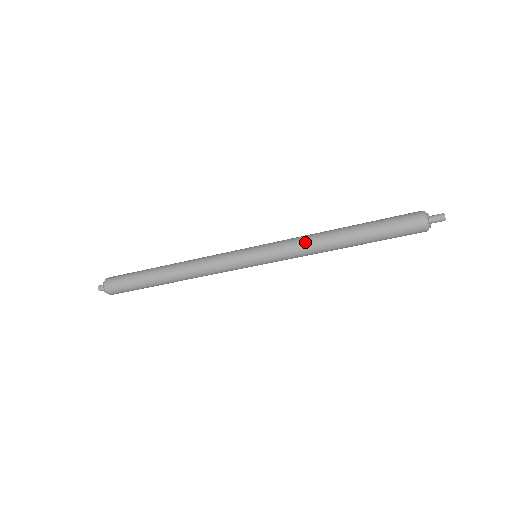
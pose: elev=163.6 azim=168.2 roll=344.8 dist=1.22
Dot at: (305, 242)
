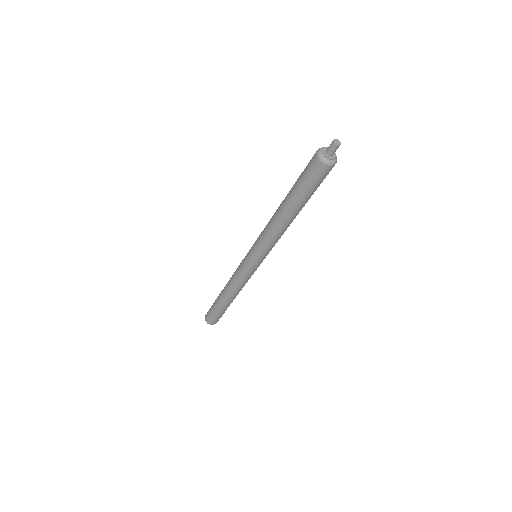
Dot at: (267, 231)
